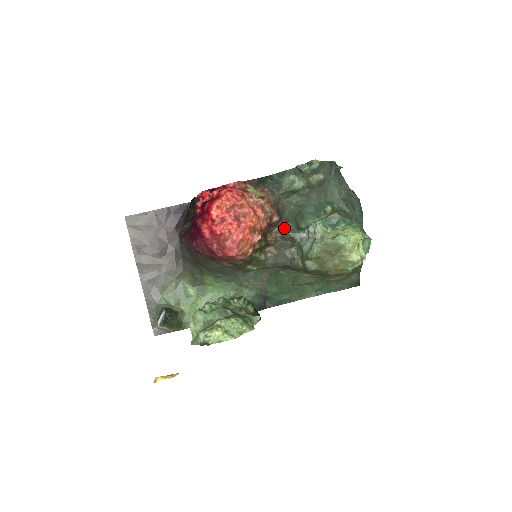
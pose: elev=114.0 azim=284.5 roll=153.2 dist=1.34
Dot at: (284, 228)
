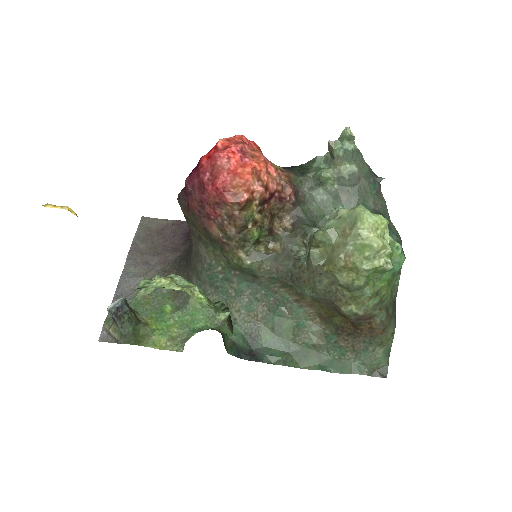
Dot at: (298, 220)
